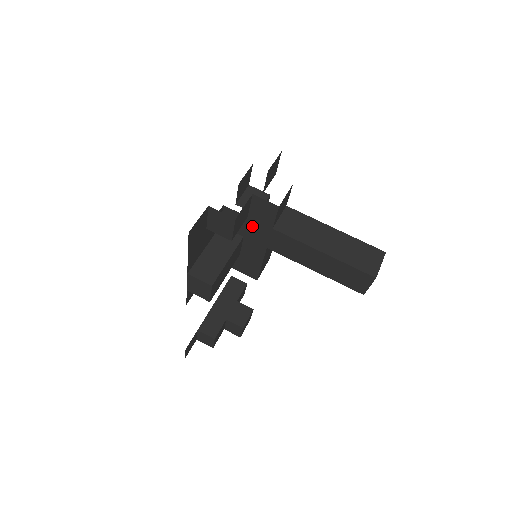
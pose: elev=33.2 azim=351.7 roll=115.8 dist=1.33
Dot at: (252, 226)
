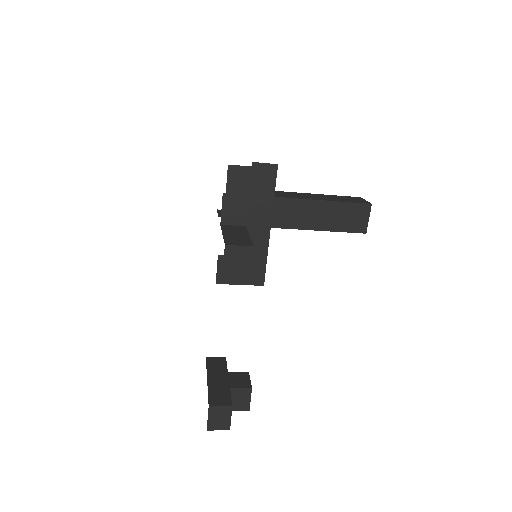
Dot at: (254, 205)
